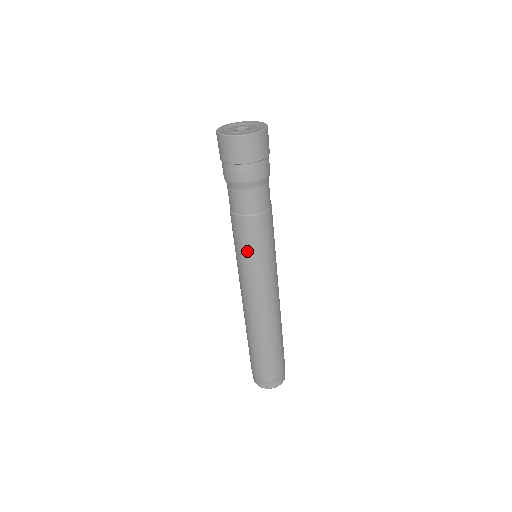
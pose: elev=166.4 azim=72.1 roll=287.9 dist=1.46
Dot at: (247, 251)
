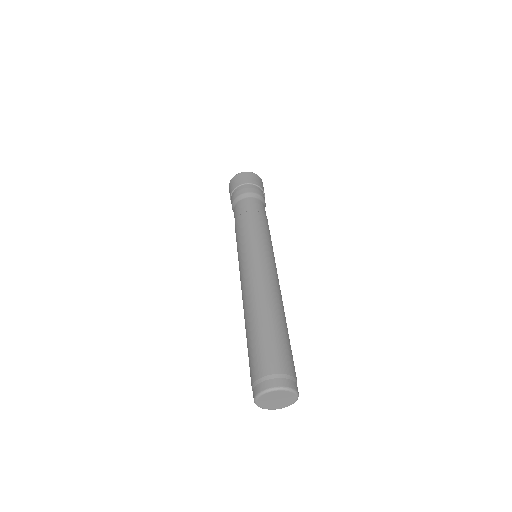
Dot at: (258, 232)
